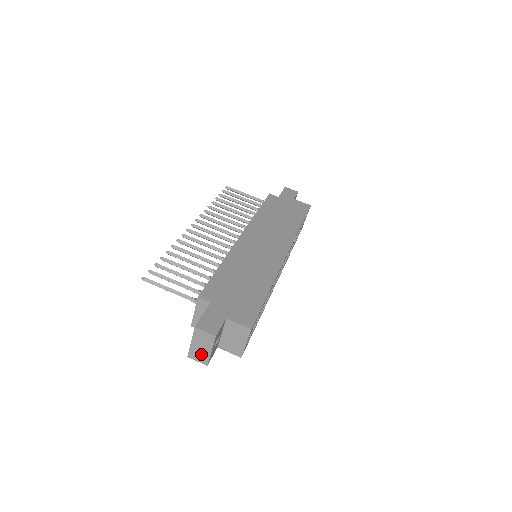
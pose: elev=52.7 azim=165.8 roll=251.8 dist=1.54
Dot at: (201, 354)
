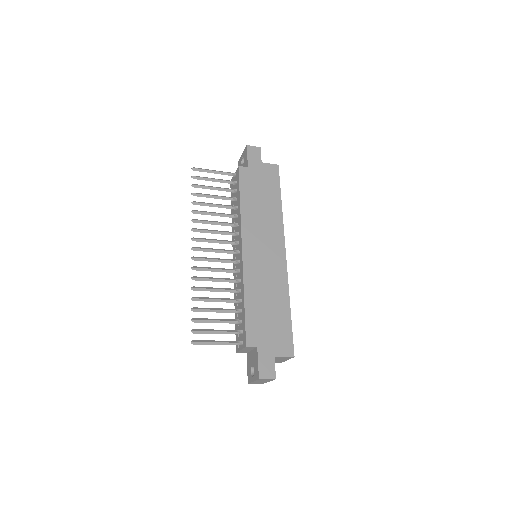
Dot at: occluded
